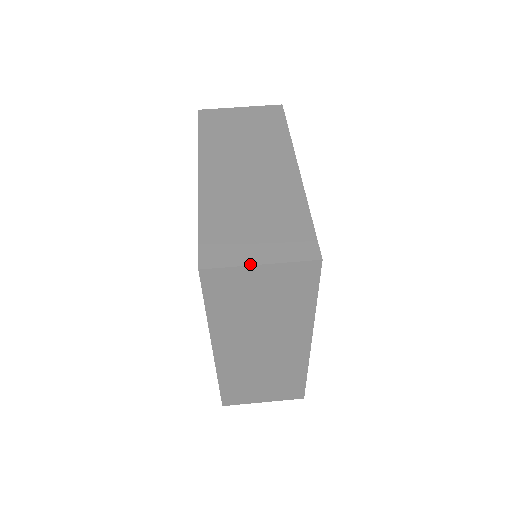
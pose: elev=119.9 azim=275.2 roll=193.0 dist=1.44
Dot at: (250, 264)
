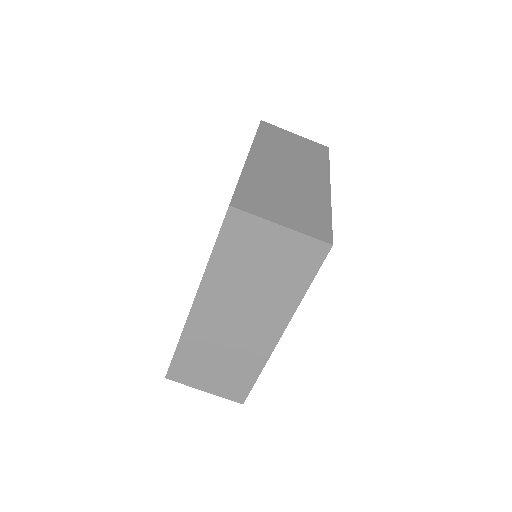
Dot at: (273, 221)
